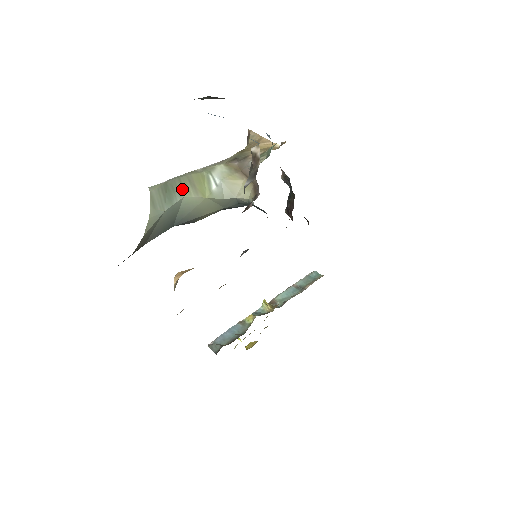
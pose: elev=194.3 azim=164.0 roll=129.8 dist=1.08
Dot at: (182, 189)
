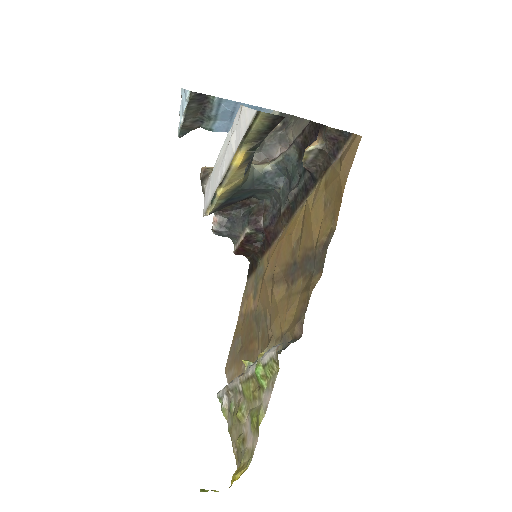
Dot at: occluded
